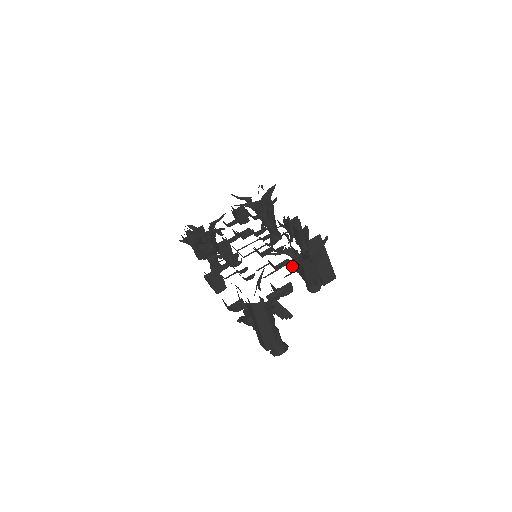
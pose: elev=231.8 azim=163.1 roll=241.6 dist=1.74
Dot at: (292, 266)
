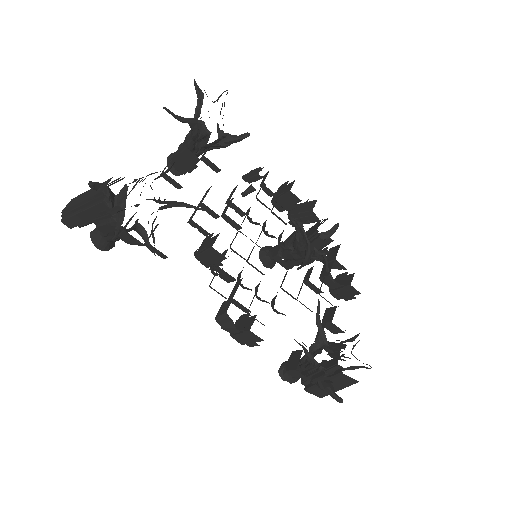
Dot at: (328, 282)
